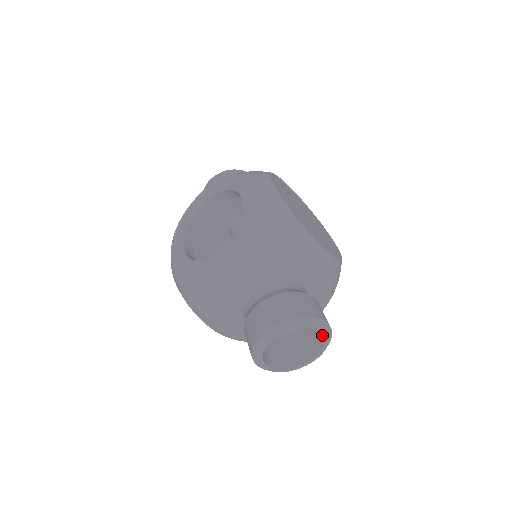
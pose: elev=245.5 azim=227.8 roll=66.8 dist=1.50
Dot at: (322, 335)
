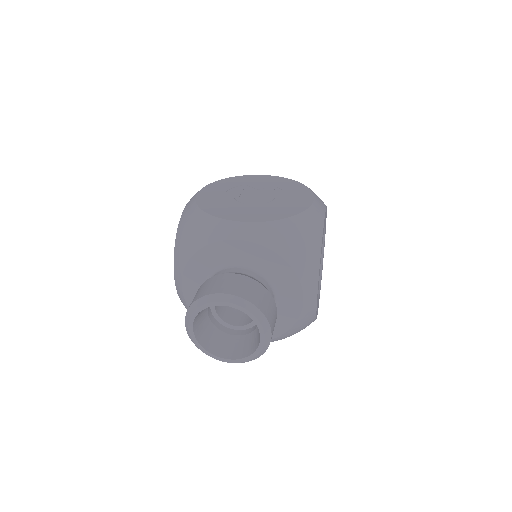
Dot at: (240, 308)
